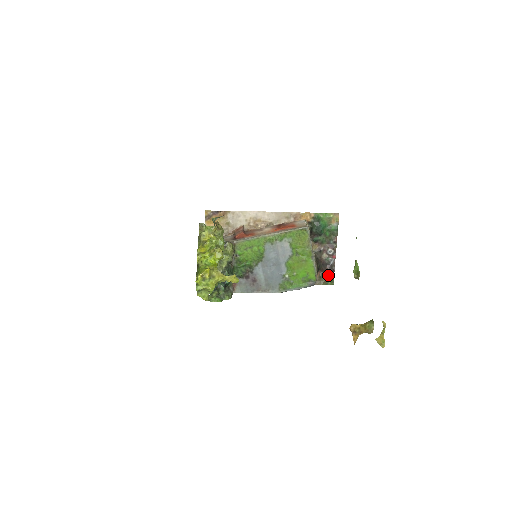
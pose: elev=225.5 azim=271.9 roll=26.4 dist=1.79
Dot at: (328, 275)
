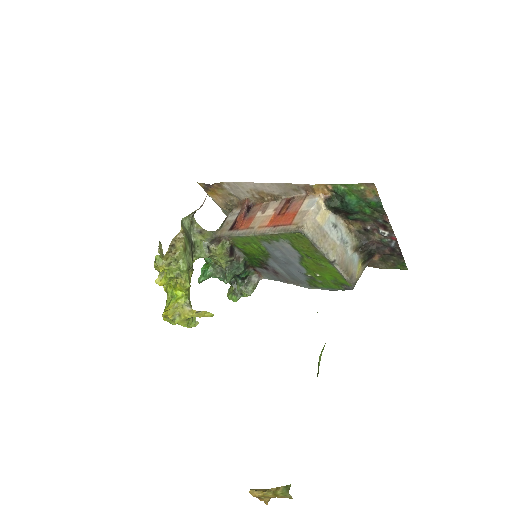
Dot at: (394, 258)
